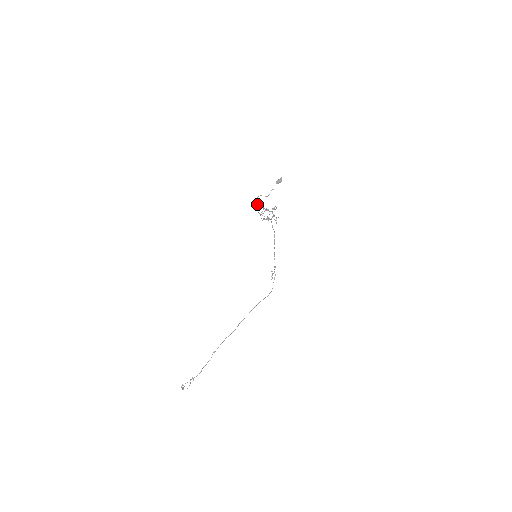
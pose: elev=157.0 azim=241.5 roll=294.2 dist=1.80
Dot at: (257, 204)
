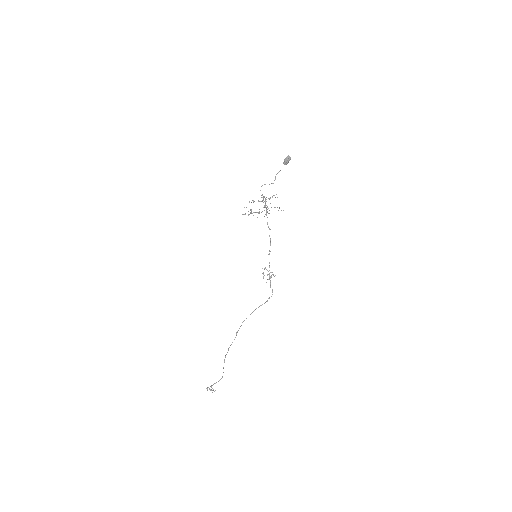
Dot at: occluded
